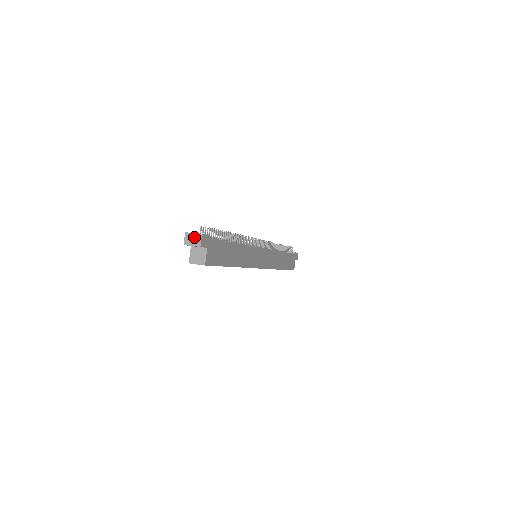
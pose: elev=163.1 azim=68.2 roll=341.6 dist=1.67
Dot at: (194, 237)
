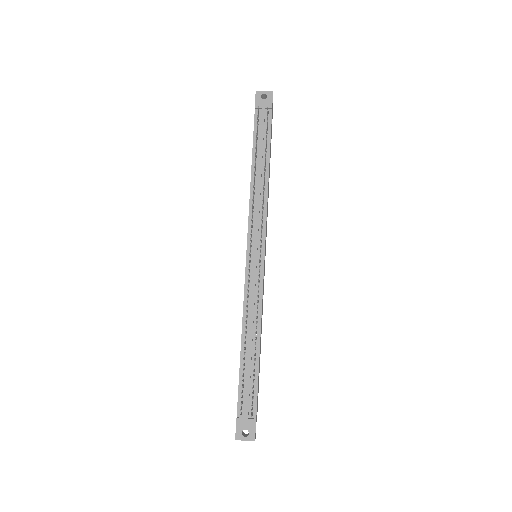
Dot at: (247, 440)
